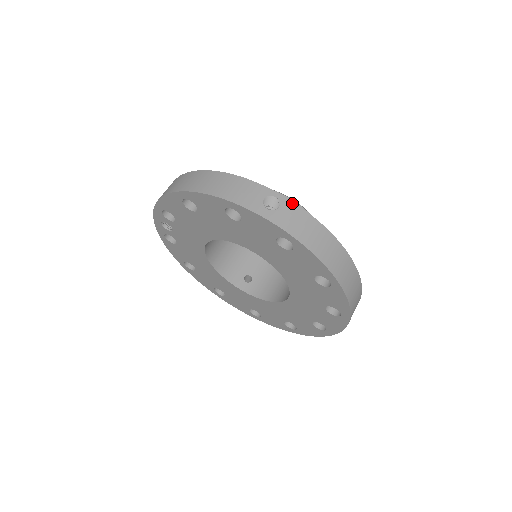
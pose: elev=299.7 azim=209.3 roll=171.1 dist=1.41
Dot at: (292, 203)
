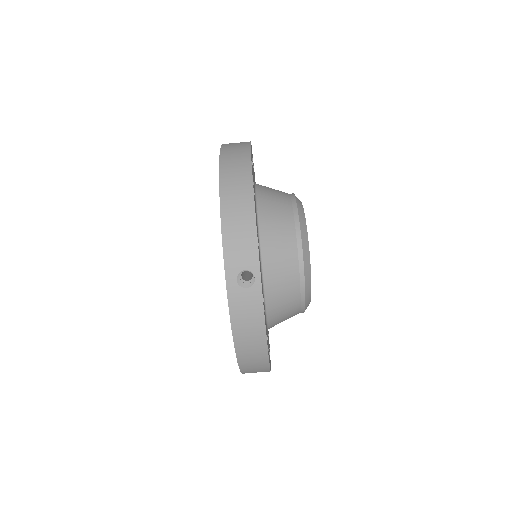
Dot at: (261, 296)
